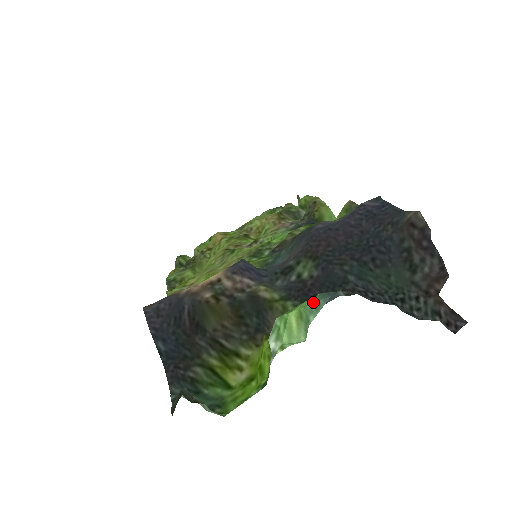
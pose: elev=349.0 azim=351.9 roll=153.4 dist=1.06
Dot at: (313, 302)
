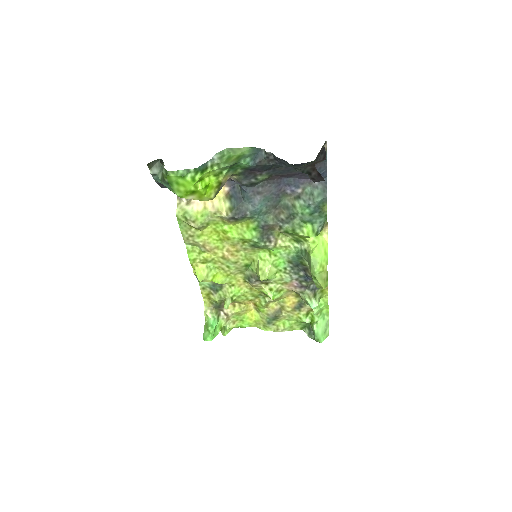
Dot at: (248, 153)
